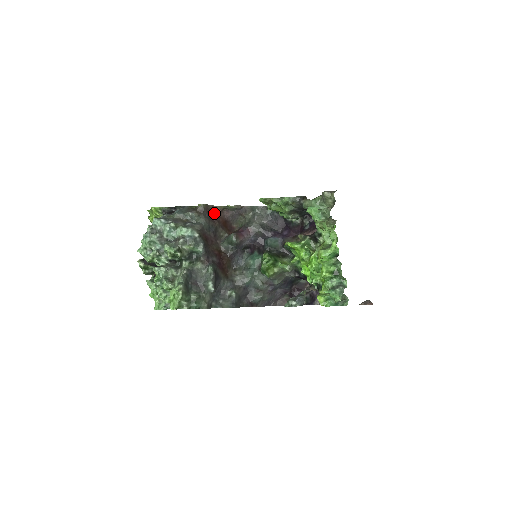
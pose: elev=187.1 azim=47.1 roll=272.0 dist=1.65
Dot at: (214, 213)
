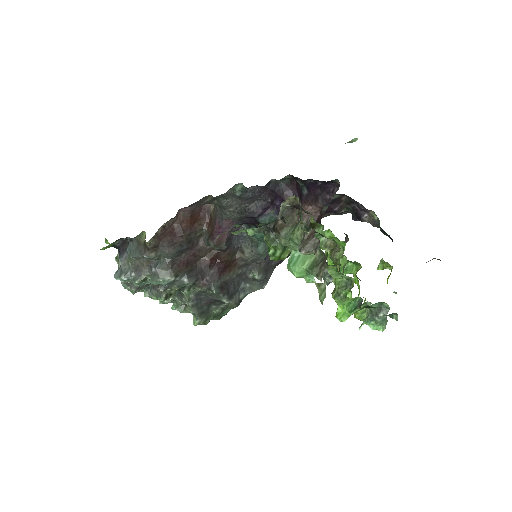
Dot at: (170, 226)
